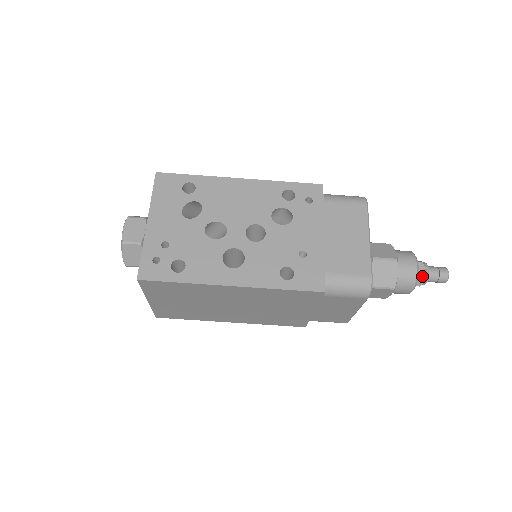
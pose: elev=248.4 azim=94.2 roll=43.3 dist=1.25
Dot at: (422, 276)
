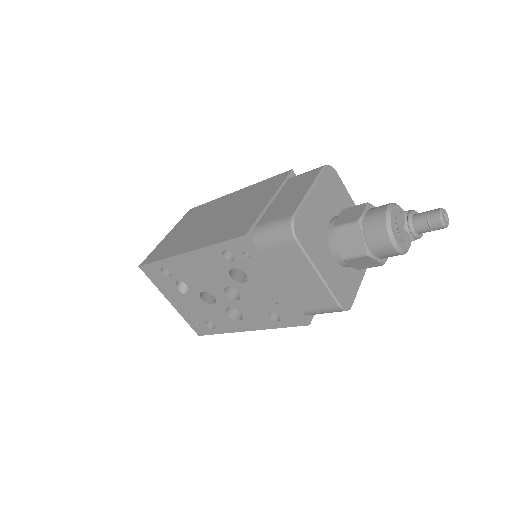
Dot at: occluded
